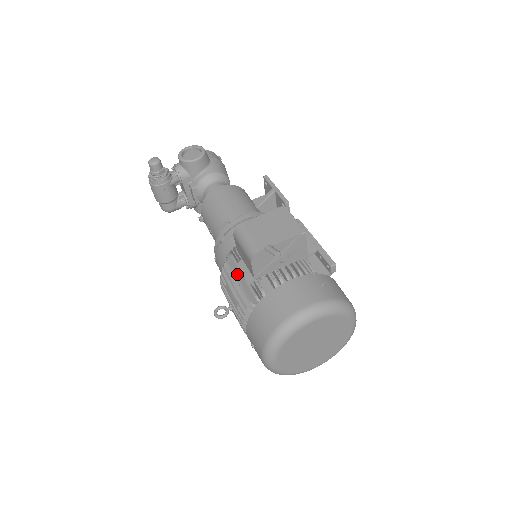
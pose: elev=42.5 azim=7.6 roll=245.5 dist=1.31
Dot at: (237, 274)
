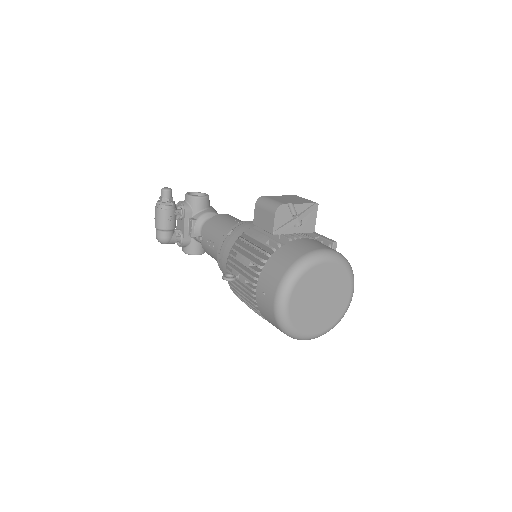
Dot at: (250, 242)
